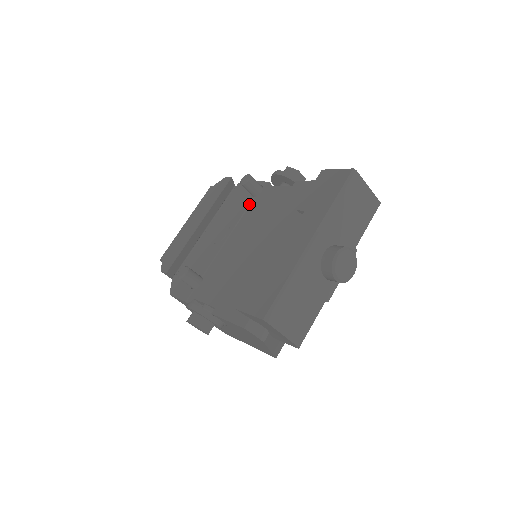
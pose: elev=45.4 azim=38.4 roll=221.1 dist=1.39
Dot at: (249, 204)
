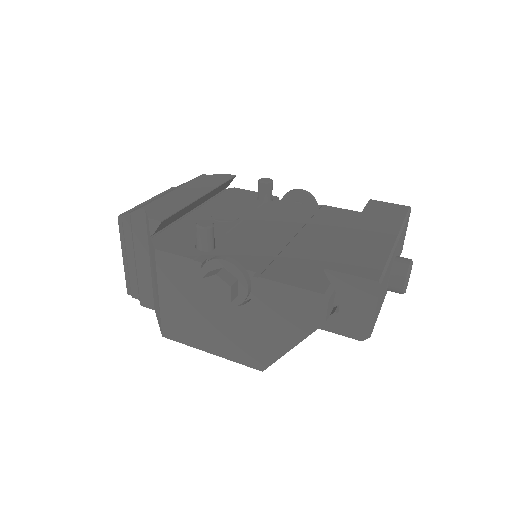
Dot at: (260, 205)
